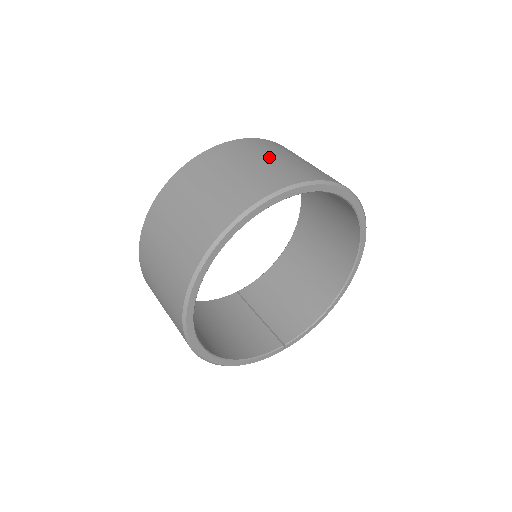
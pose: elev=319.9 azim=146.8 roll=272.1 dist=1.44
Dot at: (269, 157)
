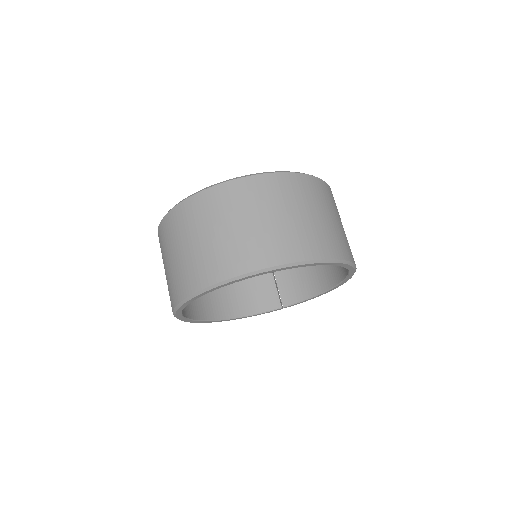
Dot at: (248, 220)
